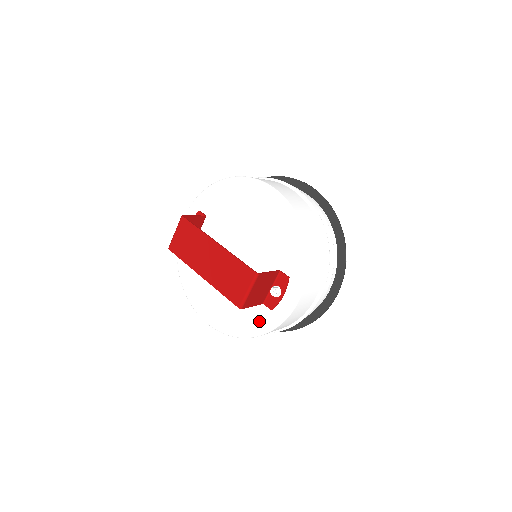
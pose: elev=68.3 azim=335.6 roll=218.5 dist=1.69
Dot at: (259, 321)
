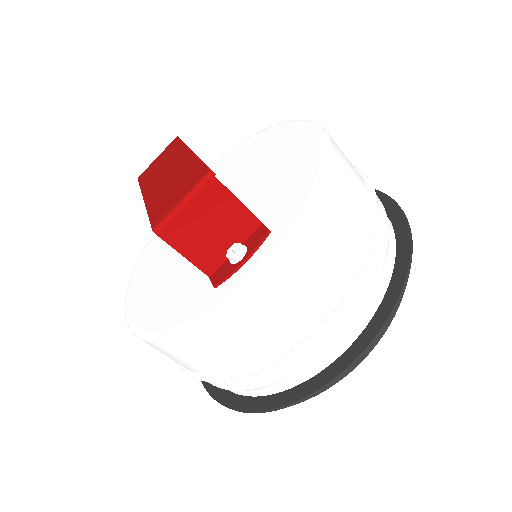
Dot at: (187, 307)
